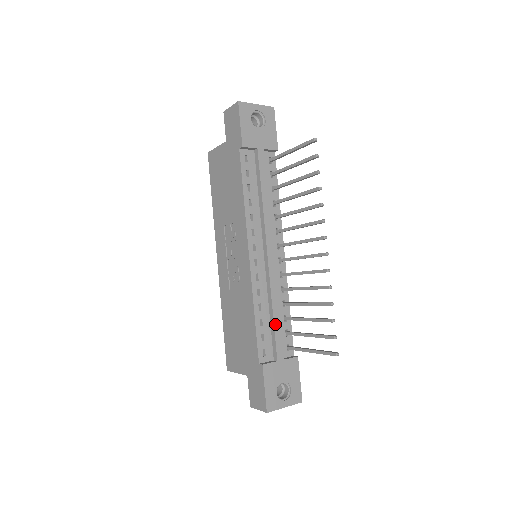
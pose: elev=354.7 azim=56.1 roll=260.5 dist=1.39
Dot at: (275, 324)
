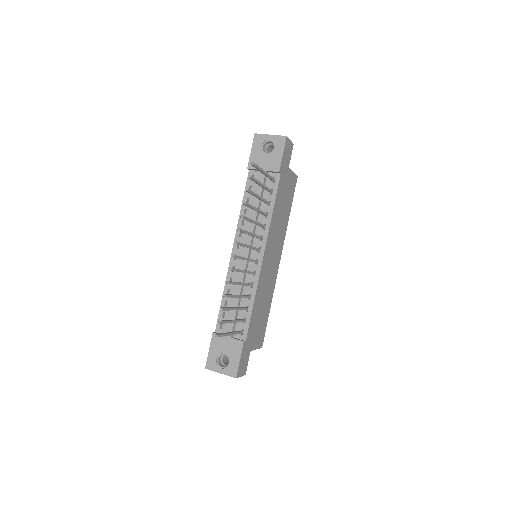
Dot at: occluded
